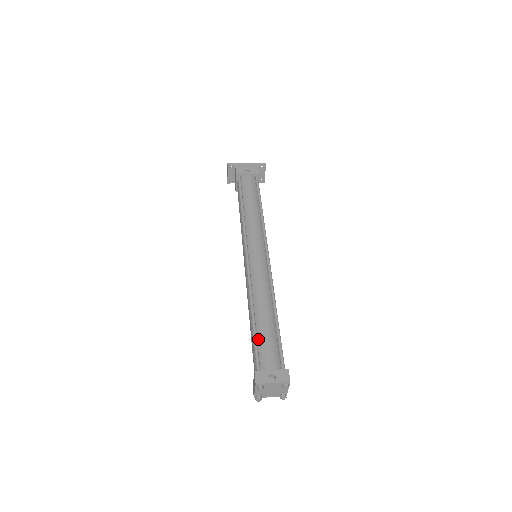
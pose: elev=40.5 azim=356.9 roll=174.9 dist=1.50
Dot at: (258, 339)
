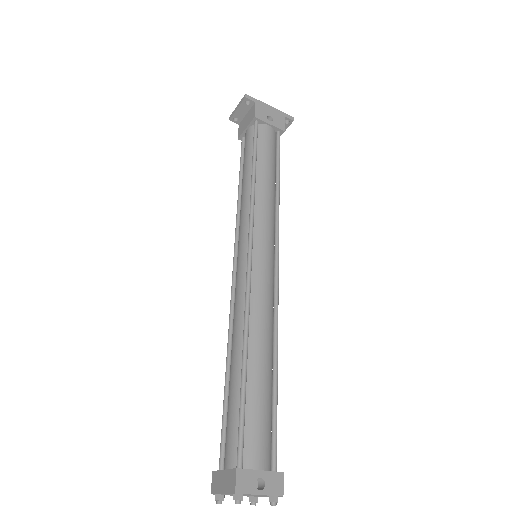
Dot at: (246, 406)
